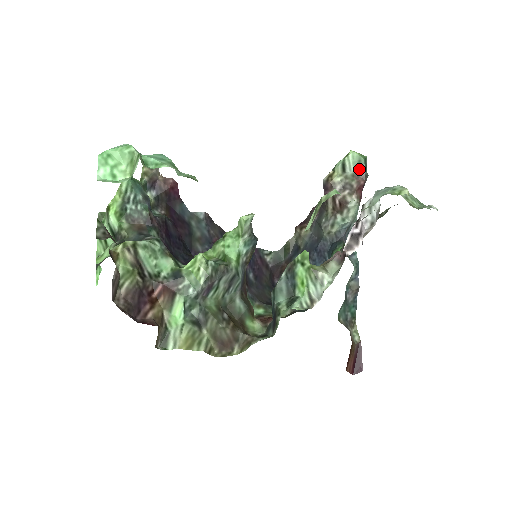
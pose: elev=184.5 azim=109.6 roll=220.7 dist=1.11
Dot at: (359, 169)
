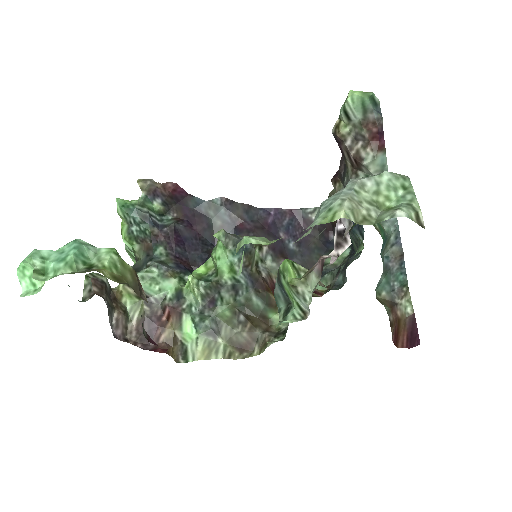
Dot at: (366, 113)
